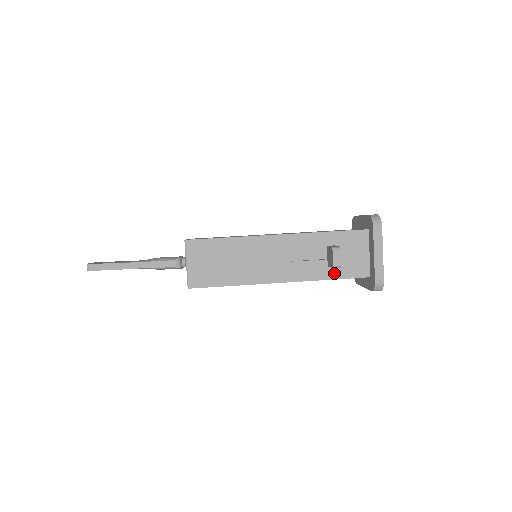
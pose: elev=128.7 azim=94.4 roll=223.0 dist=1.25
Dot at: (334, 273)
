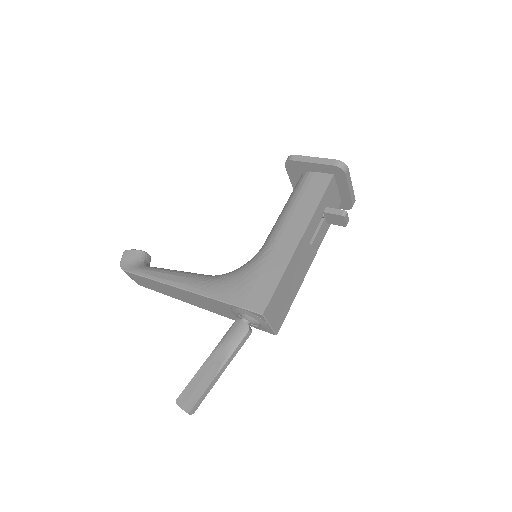
Dot at: occluded
